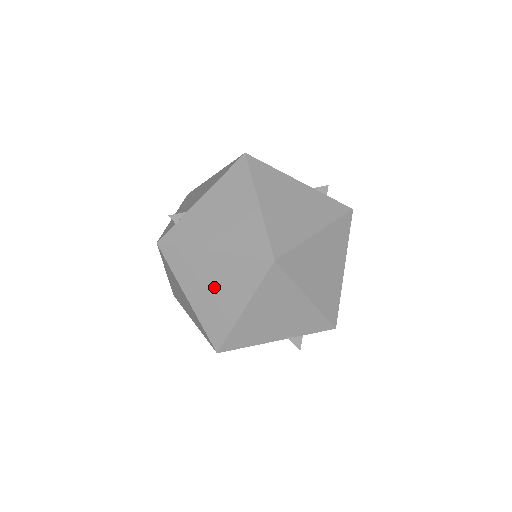
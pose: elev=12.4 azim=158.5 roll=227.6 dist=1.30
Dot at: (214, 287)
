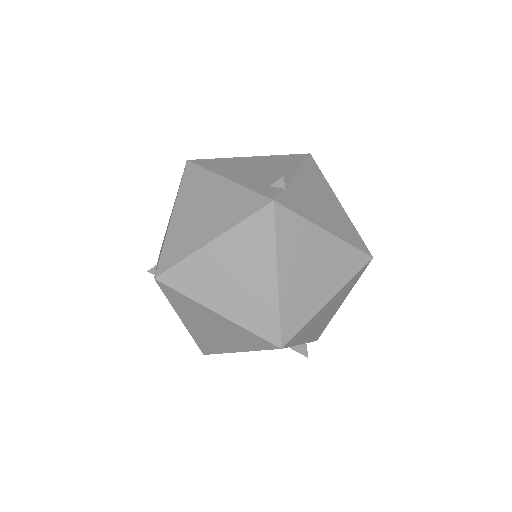
Dot at: (313, 270)
